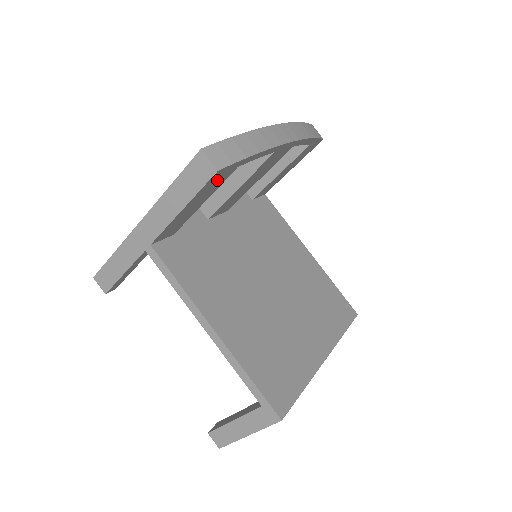
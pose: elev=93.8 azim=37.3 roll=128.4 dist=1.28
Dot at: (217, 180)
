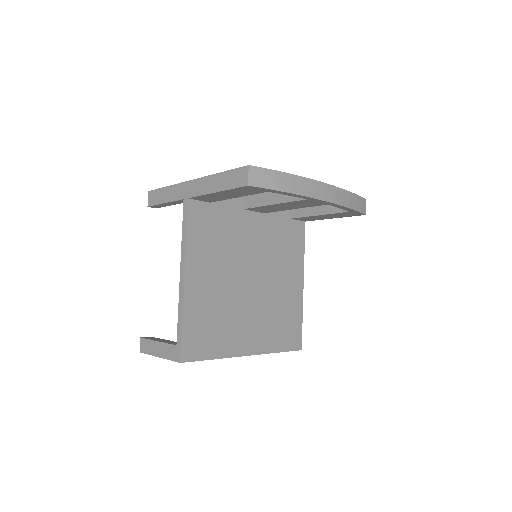
Dot at: (249, 190)
